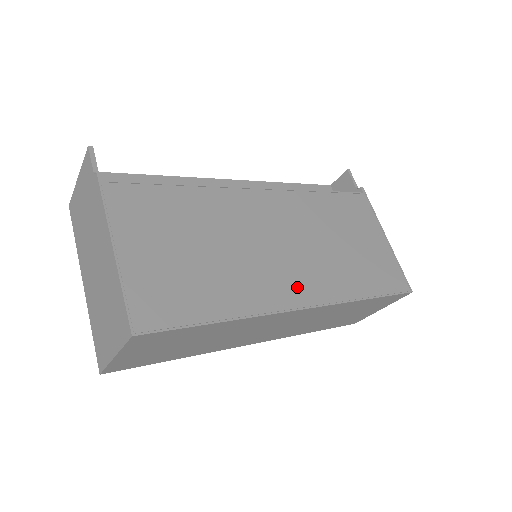
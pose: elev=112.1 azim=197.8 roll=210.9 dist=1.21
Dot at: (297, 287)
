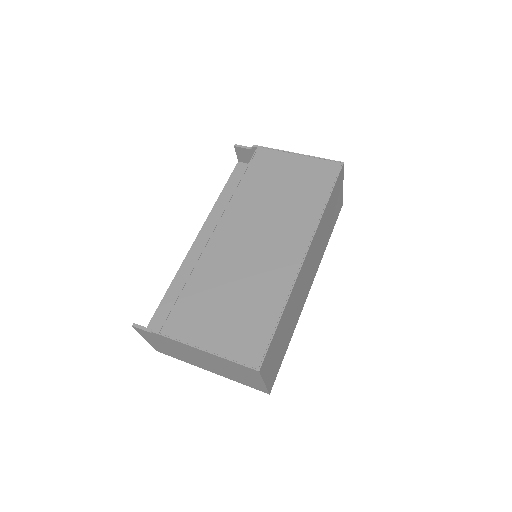
Dot at: (291, 249)
